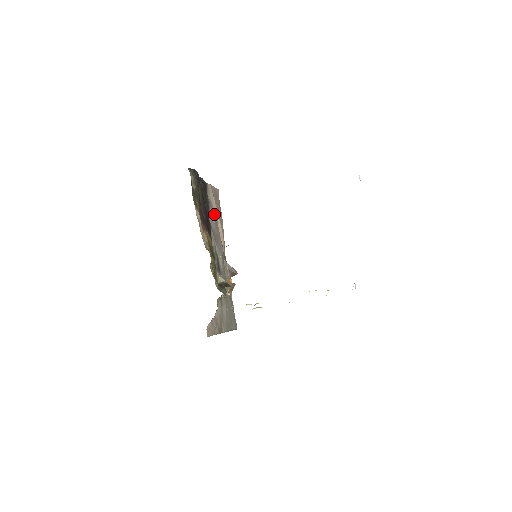
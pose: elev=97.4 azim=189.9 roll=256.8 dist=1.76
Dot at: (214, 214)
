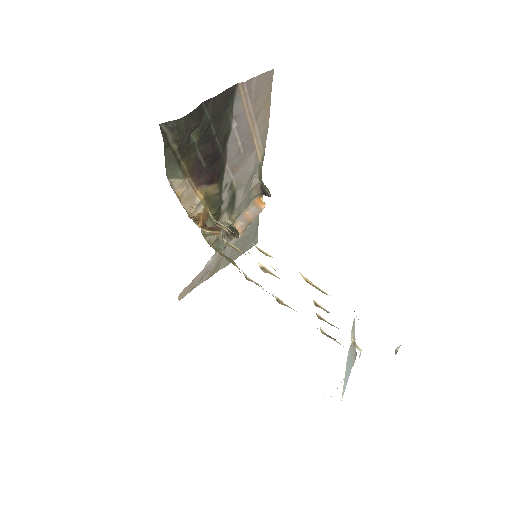
Dot at: (246, 126)
